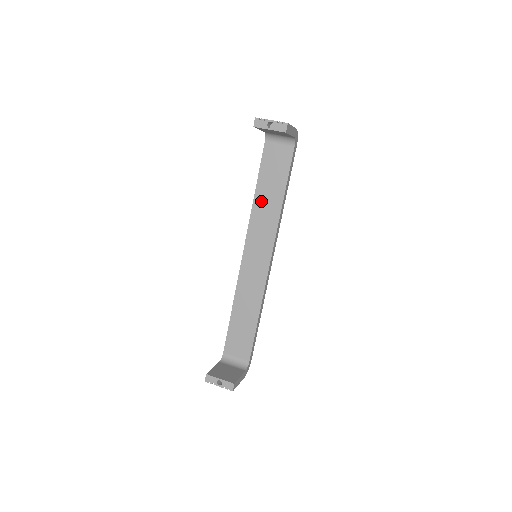
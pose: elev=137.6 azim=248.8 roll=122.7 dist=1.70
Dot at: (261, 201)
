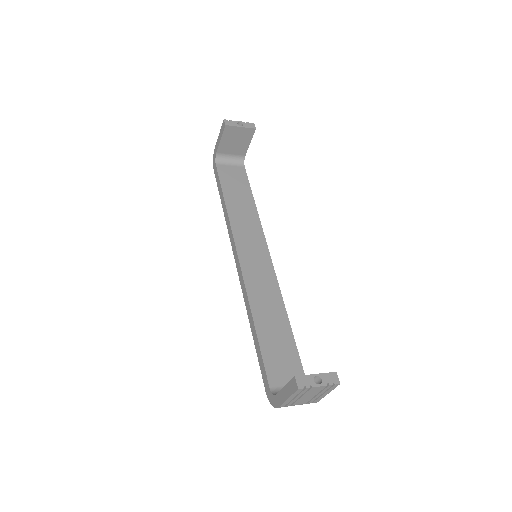
Dot at: (235, 209)
